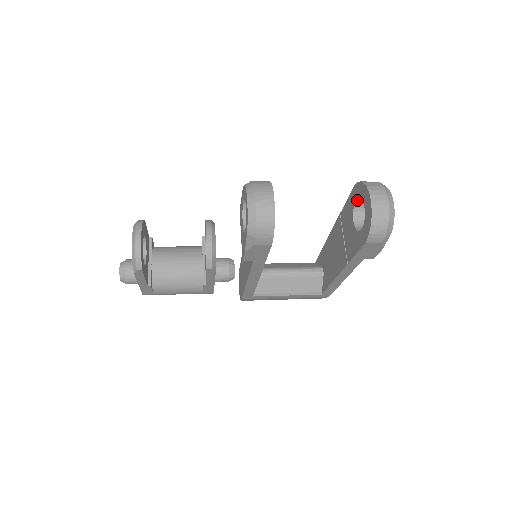
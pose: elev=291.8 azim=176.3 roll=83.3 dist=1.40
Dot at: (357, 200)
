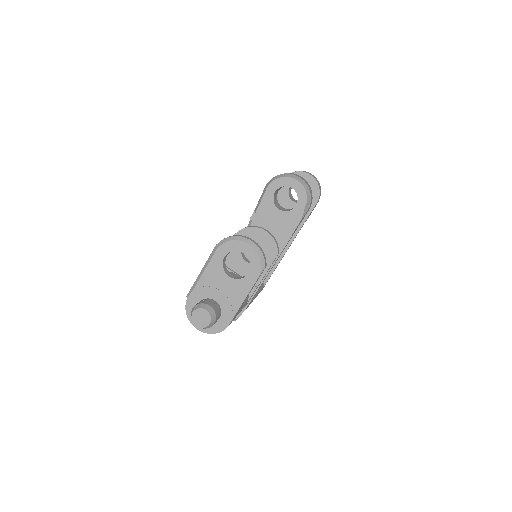
Dot at: (290, 187)
